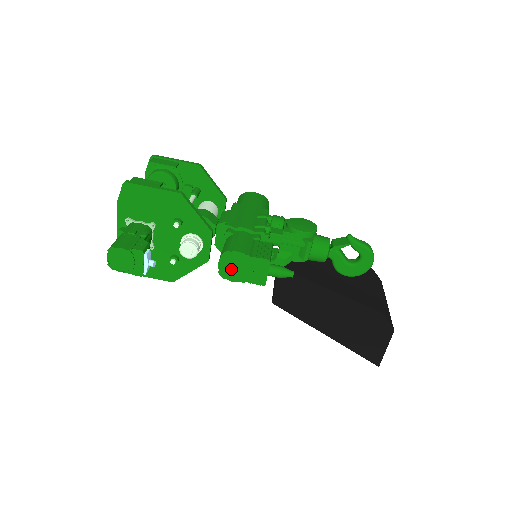
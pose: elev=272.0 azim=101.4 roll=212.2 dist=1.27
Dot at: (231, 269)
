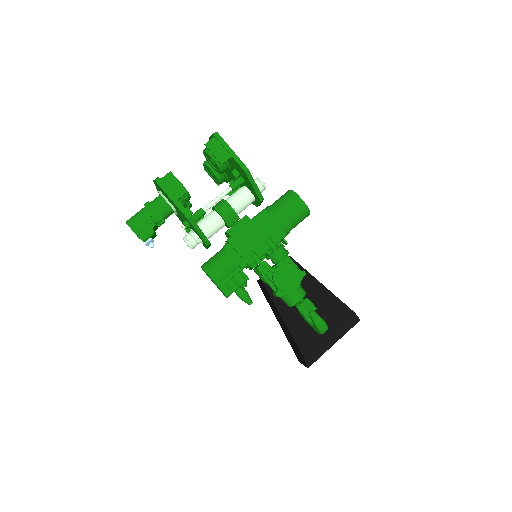
Dot at: occluded
